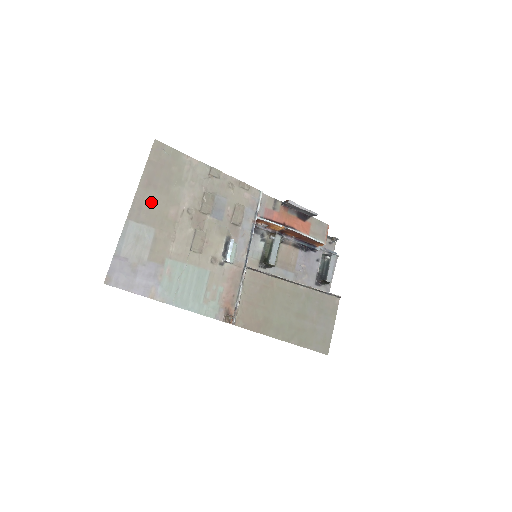
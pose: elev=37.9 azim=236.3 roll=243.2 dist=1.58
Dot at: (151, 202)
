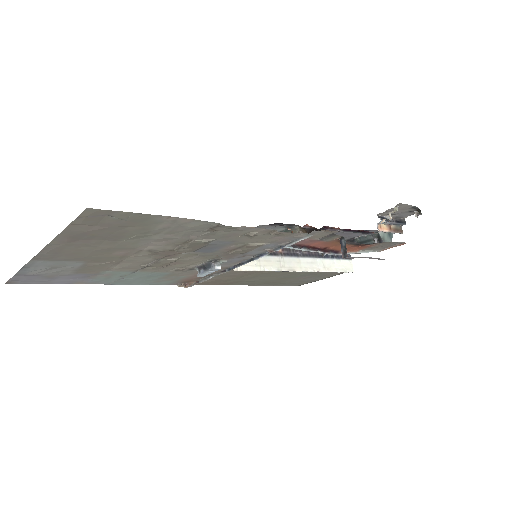
Dot at: (77, 250)
